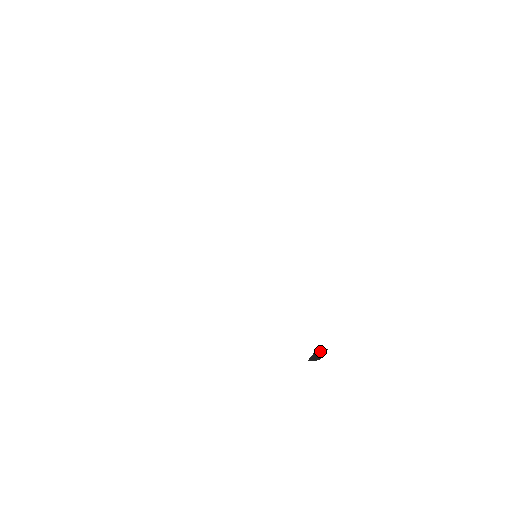
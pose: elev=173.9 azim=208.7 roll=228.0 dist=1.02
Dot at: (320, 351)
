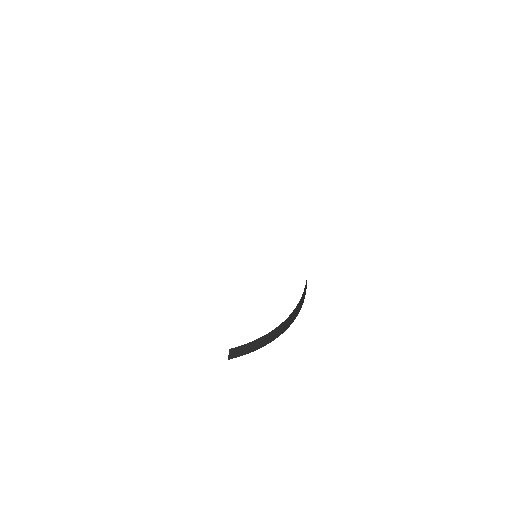
Dot at: (240, 346)
